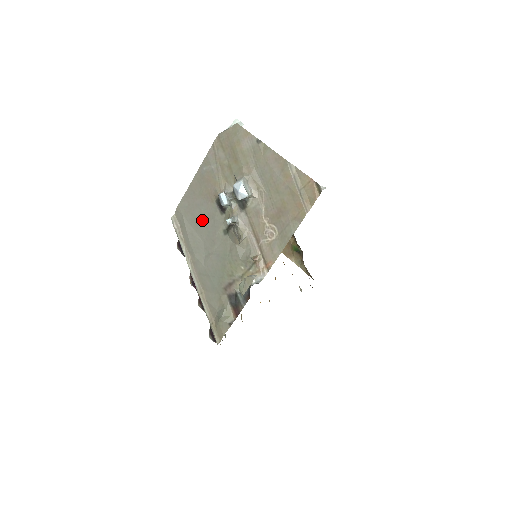
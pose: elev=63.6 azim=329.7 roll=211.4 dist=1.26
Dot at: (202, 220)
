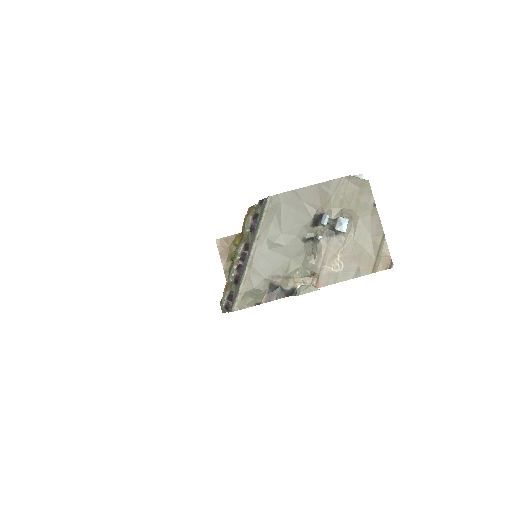
Dot at: (293, 218)
